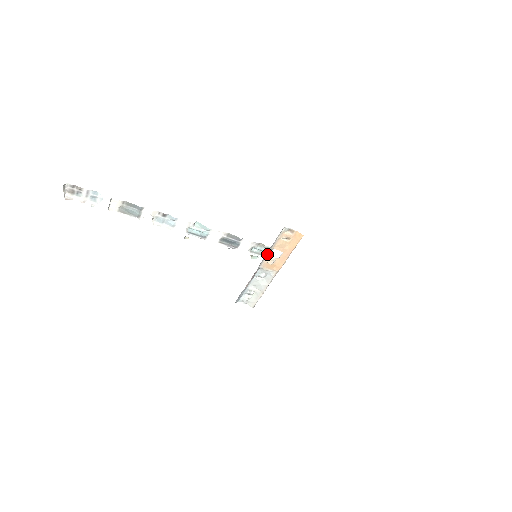
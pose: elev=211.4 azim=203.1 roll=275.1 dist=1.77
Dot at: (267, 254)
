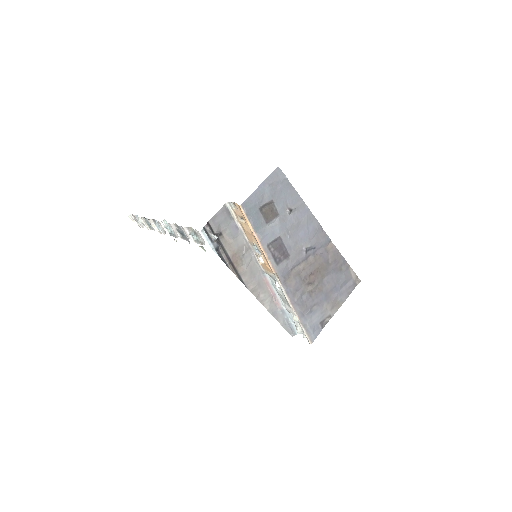
Dot at: (199, 240)
